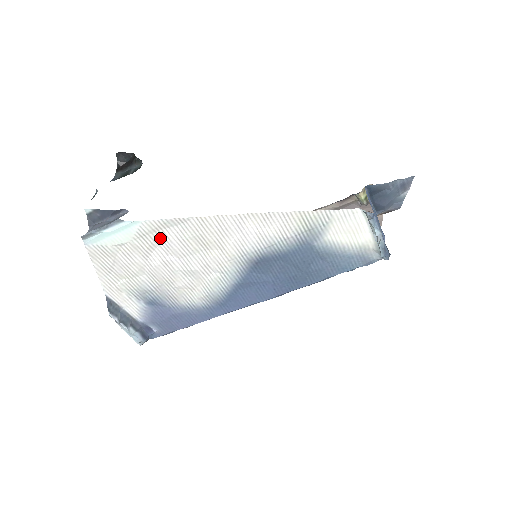
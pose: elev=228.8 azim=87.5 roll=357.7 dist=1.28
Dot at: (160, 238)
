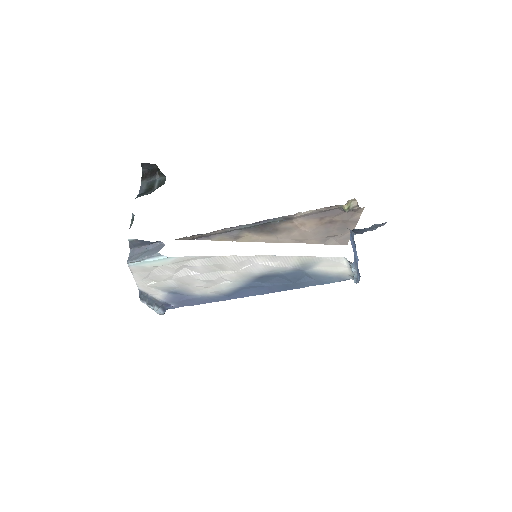
Dot at: (188, 264)
